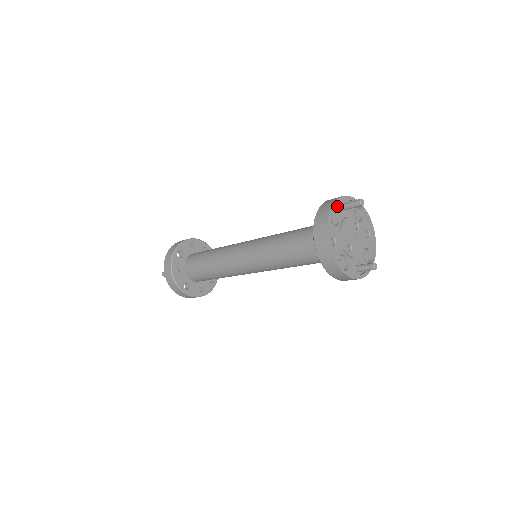
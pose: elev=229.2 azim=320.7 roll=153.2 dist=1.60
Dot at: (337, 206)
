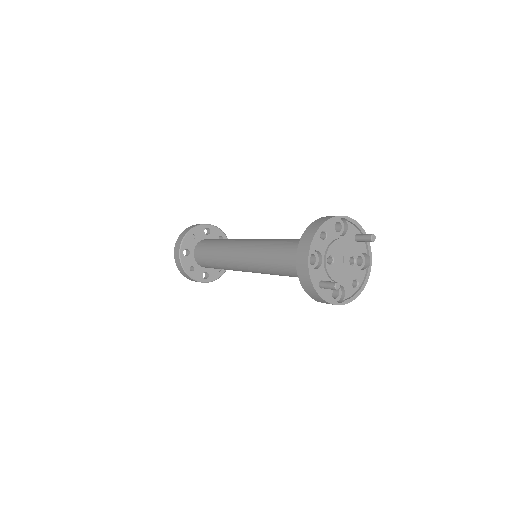
Dot at: (352, 226)
